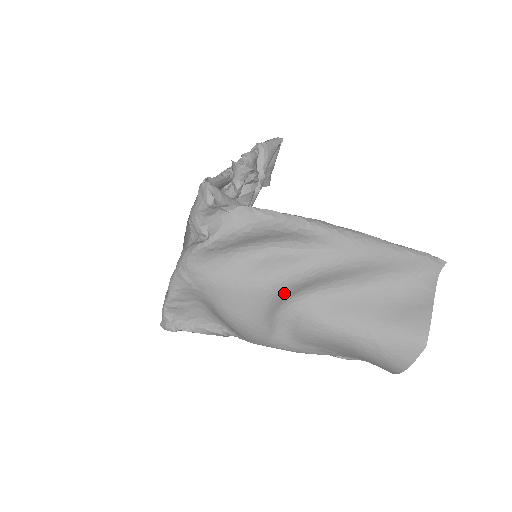
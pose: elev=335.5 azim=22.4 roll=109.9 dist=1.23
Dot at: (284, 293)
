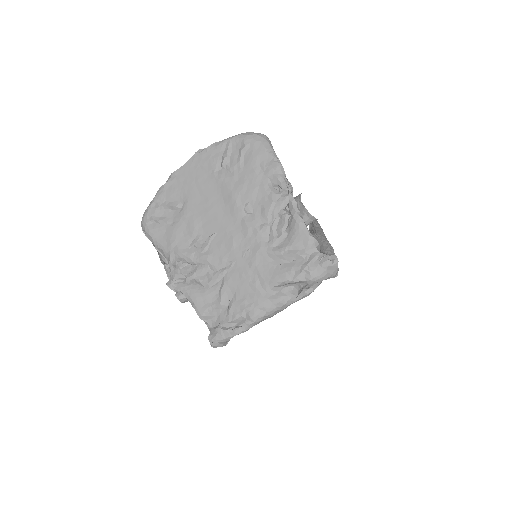
Dot at: occluded
